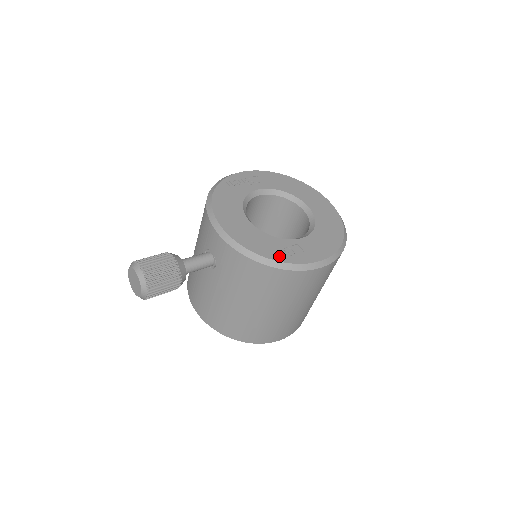
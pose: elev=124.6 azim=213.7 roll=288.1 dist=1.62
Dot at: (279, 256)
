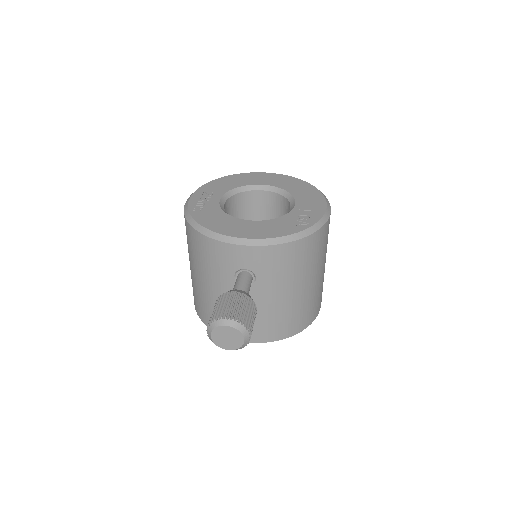
Dot at: (303, 225)
